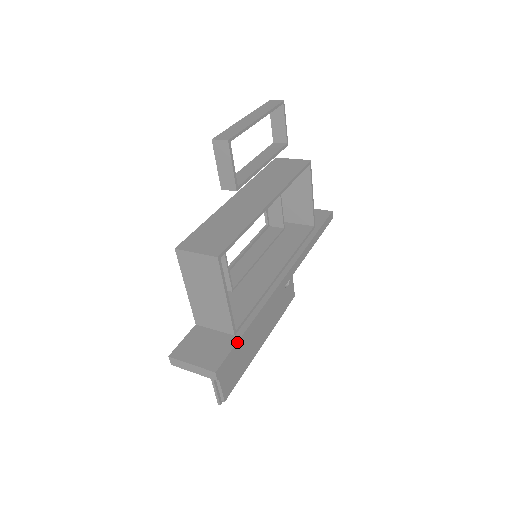
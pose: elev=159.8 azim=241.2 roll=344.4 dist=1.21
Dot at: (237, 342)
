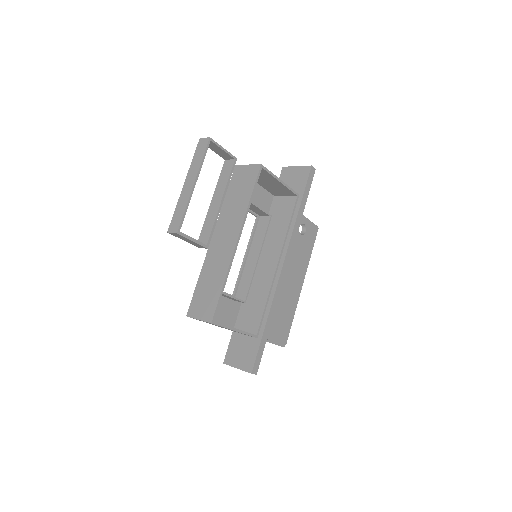
Dot at: (260, 344)
